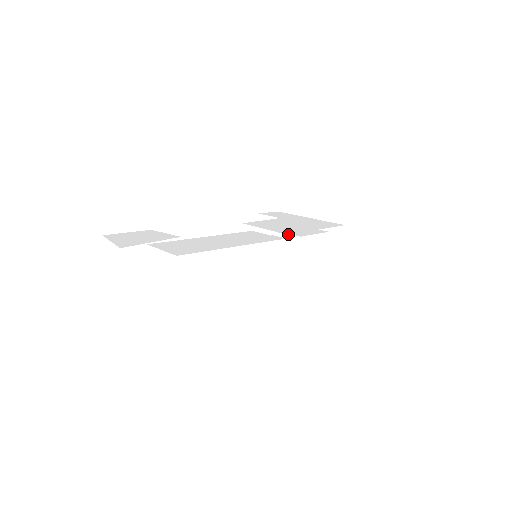
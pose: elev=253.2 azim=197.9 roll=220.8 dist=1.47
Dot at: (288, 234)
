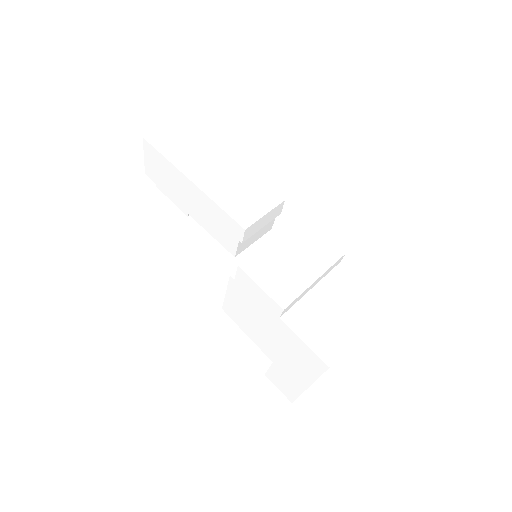
Dot at: occluded
